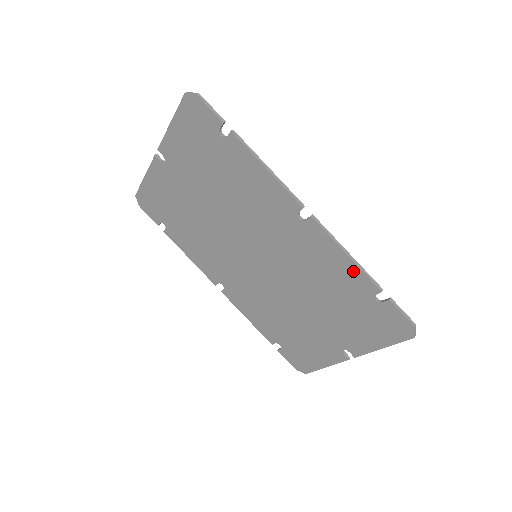
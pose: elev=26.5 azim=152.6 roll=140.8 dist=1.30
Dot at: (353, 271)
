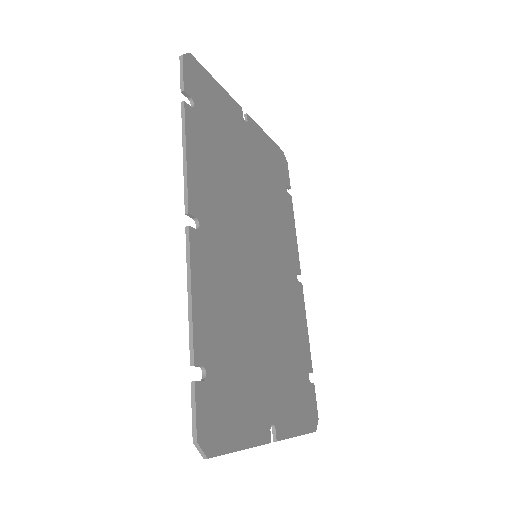
Dot at: (196, 320)
